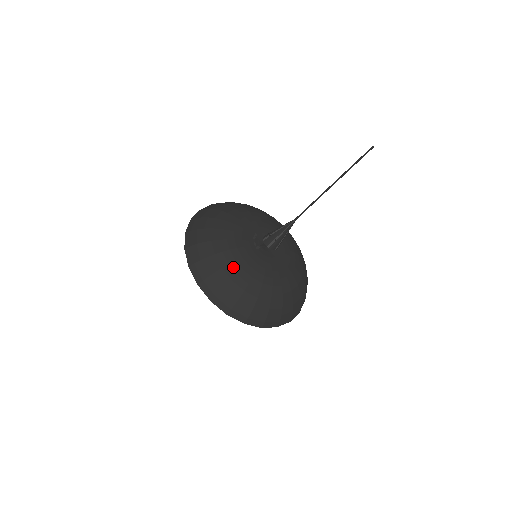
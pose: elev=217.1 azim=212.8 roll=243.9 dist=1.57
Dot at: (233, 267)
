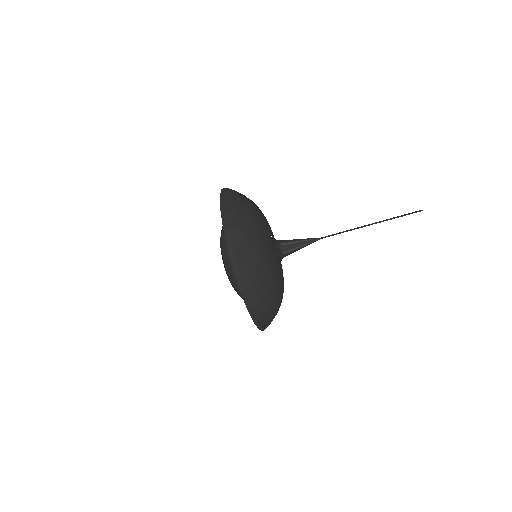
Dot at: (266, 265)
